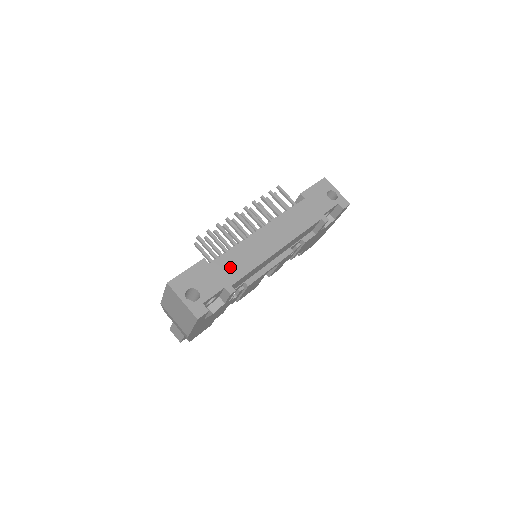
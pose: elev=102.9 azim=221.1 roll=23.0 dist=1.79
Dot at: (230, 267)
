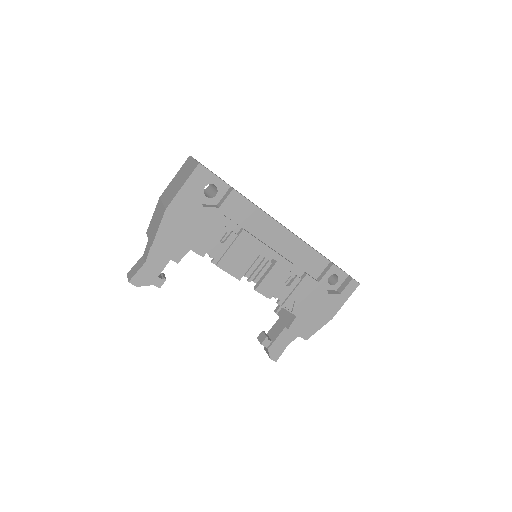
Dot at: occluded
